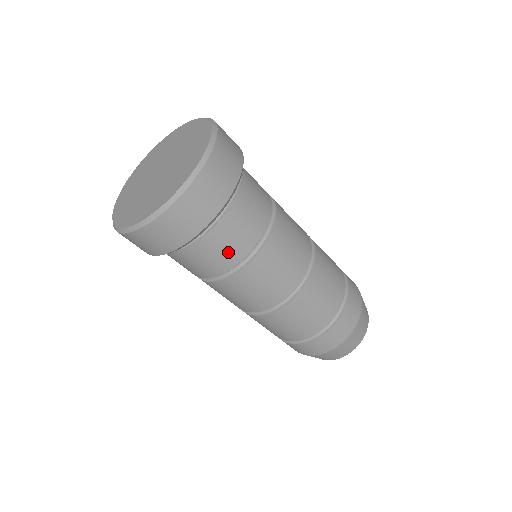
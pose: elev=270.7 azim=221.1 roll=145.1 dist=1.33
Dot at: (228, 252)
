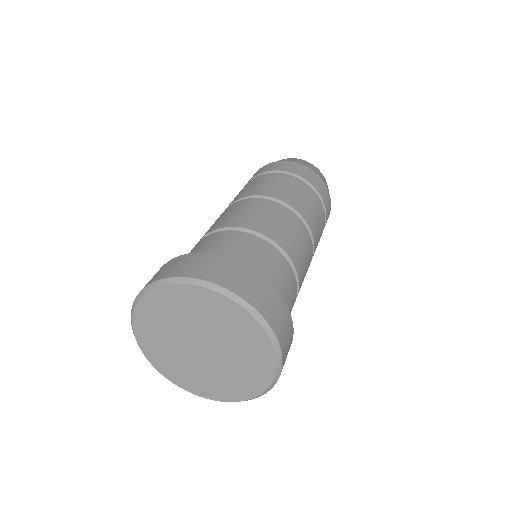
Dot at: occluded
